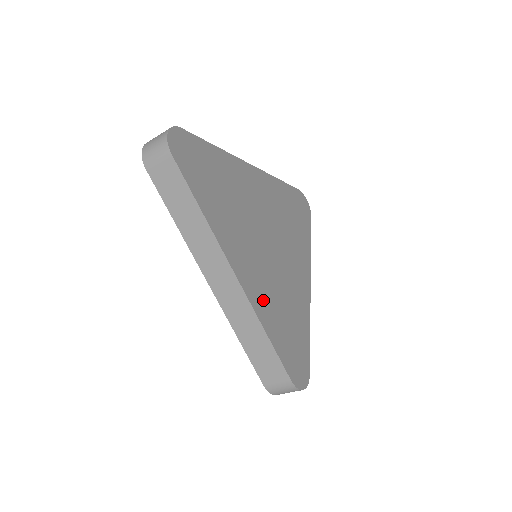
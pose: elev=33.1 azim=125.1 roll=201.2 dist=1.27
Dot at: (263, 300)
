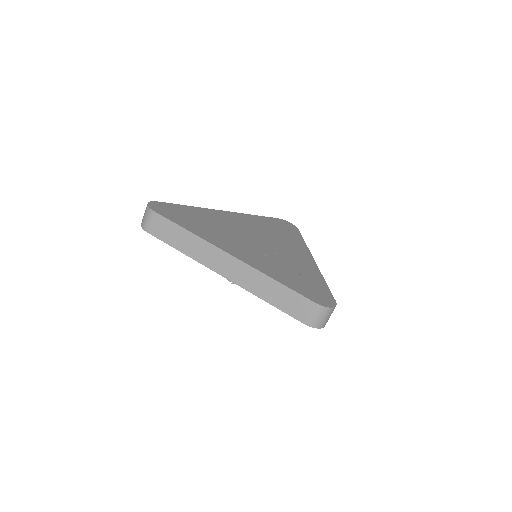
Dot at: (265, 266)
